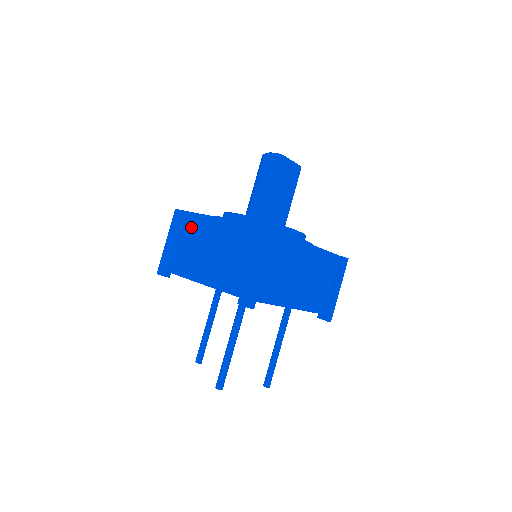
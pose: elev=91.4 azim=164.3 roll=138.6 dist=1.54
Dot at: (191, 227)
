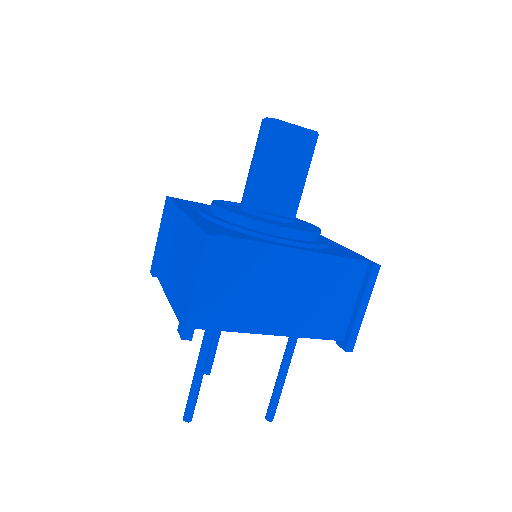
Dot at: (169, 221)
